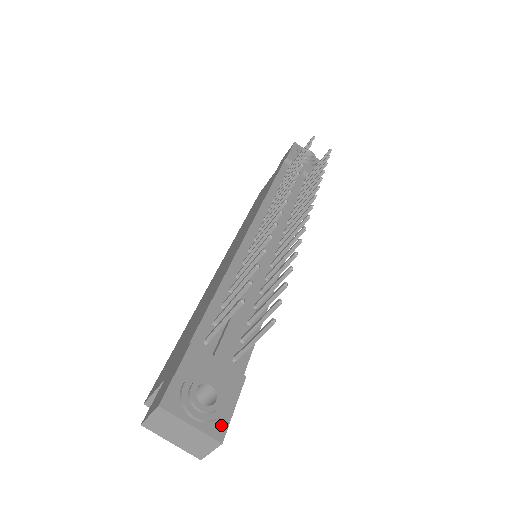
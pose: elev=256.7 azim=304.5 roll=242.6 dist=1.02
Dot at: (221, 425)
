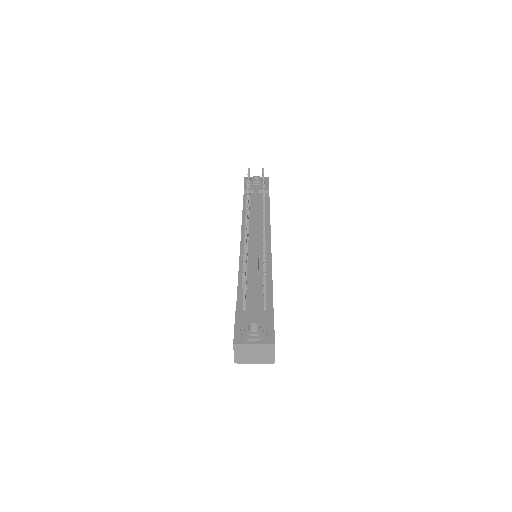
Dot at: (270, 337)
